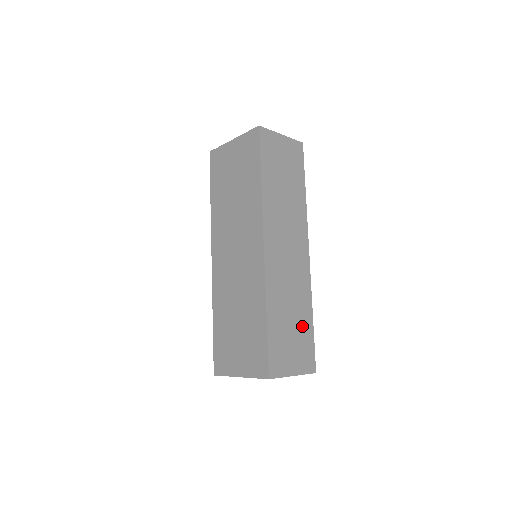
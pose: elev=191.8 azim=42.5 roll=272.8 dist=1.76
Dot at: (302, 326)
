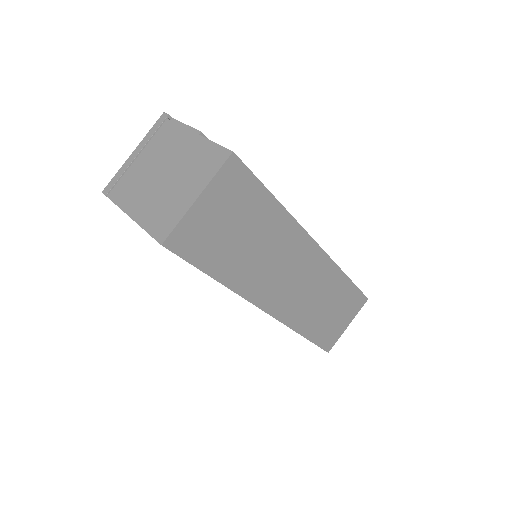
Dot at: (341, 297)
